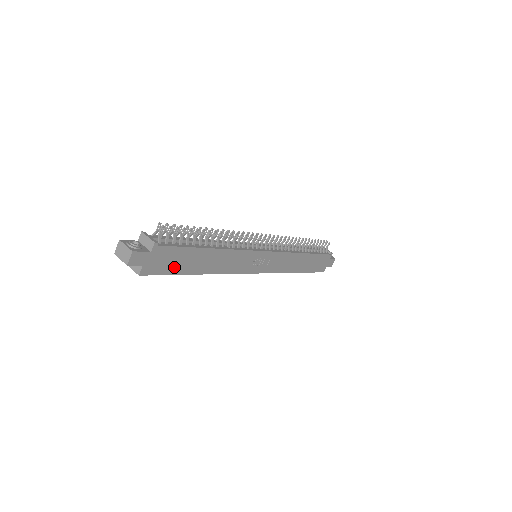
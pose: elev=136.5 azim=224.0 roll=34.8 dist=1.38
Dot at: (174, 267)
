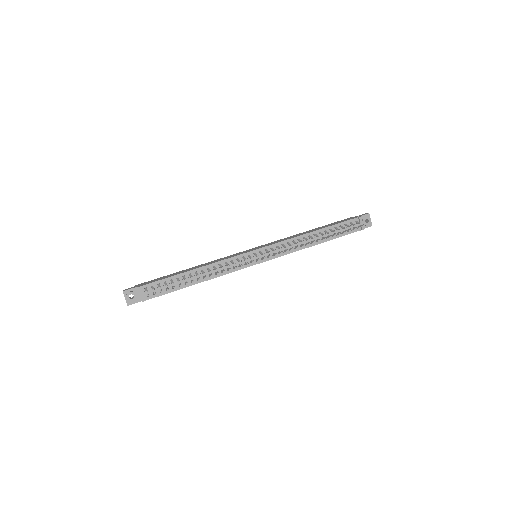
Dot at: occluded
